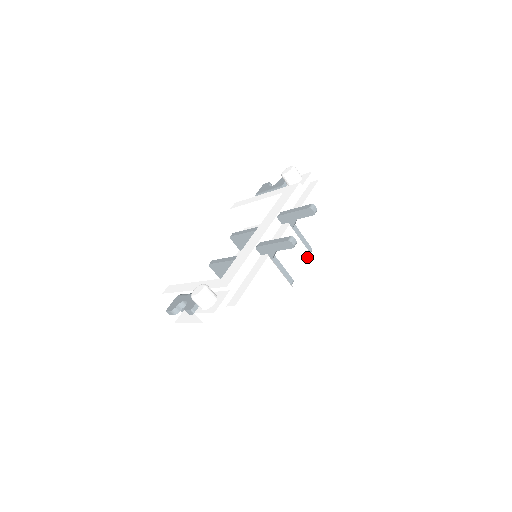
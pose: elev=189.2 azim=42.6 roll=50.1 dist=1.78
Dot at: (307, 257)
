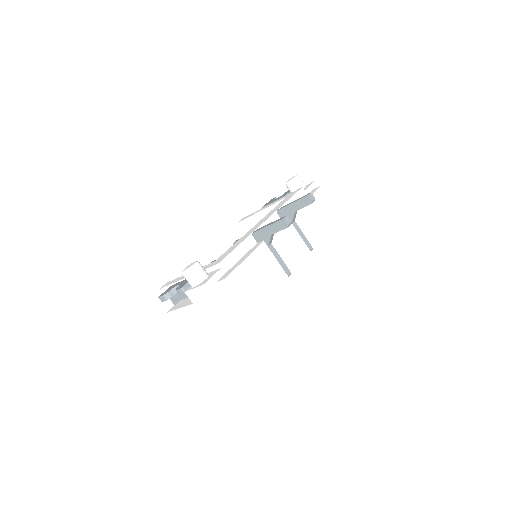
Dot at: (306, 253)
